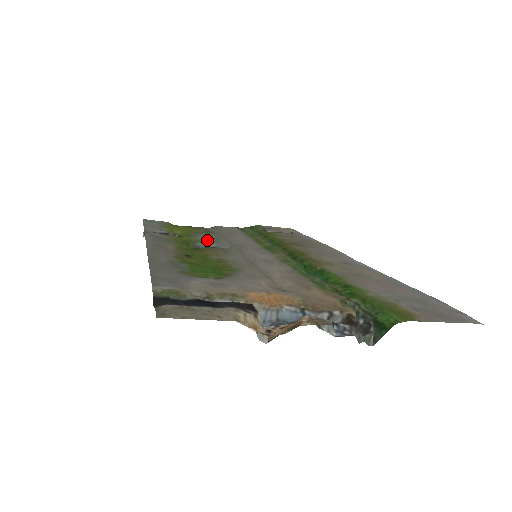
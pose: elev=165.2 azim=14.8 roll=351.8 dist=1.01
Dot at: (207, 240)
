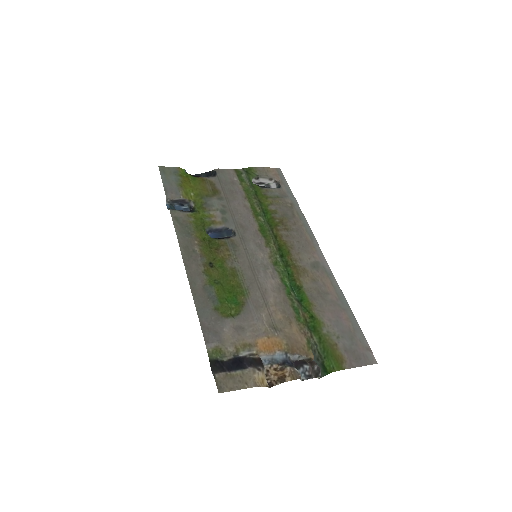
Dot at: (218, 219)
